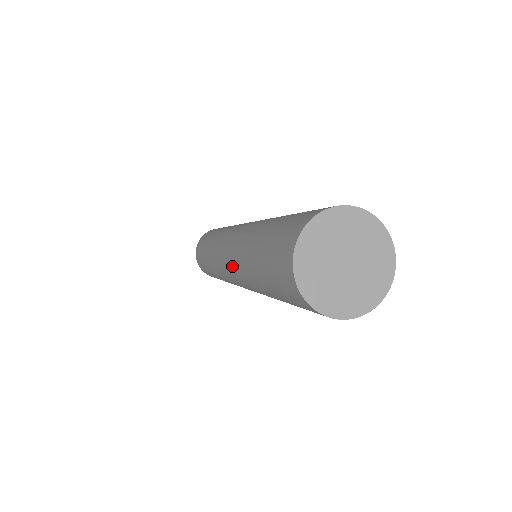
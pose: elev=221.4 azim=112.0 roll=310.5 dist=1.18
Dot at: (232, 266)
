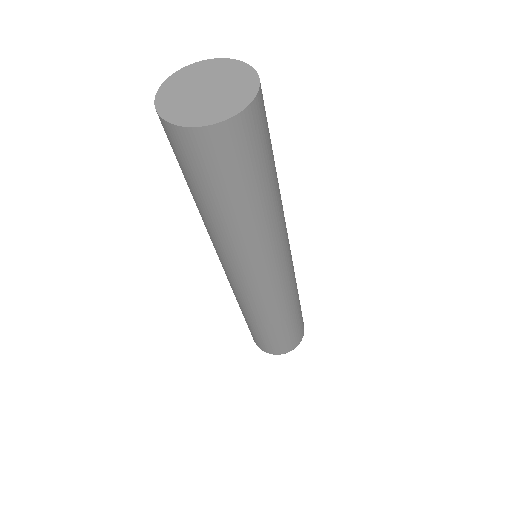
Dot at: (217, 253)
